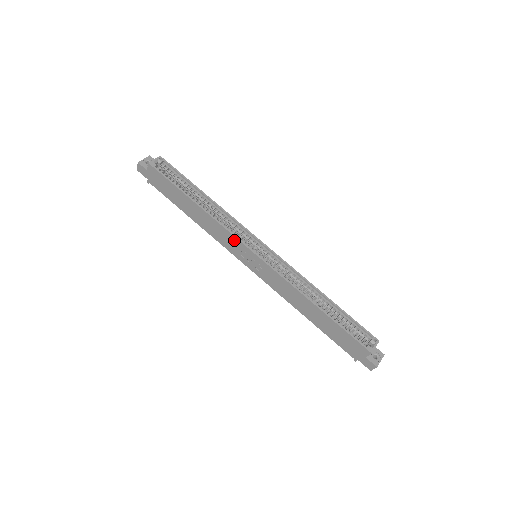
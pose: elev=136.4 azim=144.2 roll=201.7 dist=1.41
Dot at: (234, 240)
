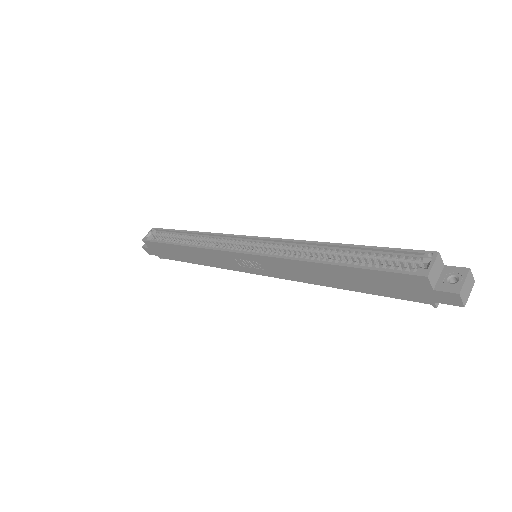
Dot at: (222, 254)
